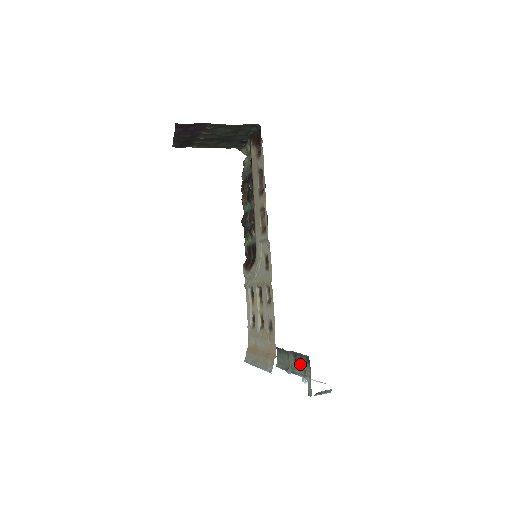
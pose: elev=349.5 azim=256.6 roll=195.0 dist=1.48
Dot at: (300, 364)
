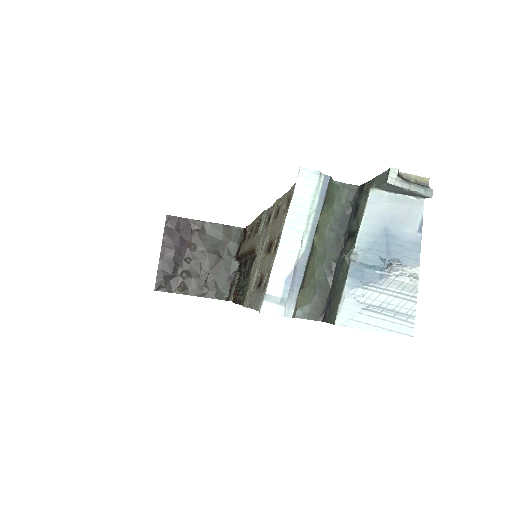
Dot at: (357, 217)
